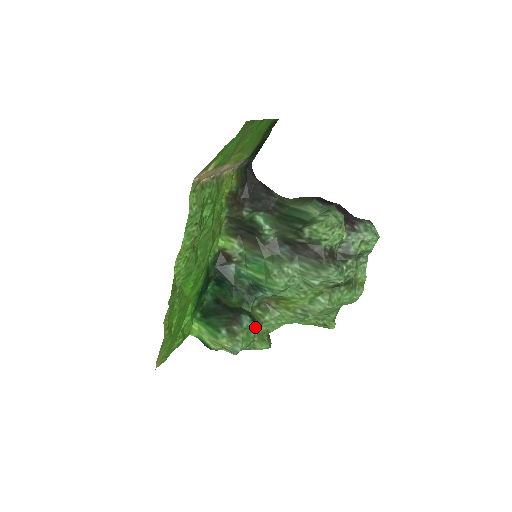
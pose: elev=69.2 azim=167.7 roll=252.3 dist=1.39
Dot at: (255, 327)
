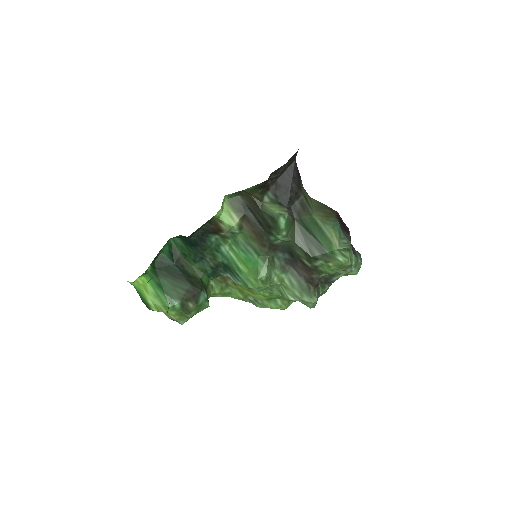
Dot at: (207, 305)
